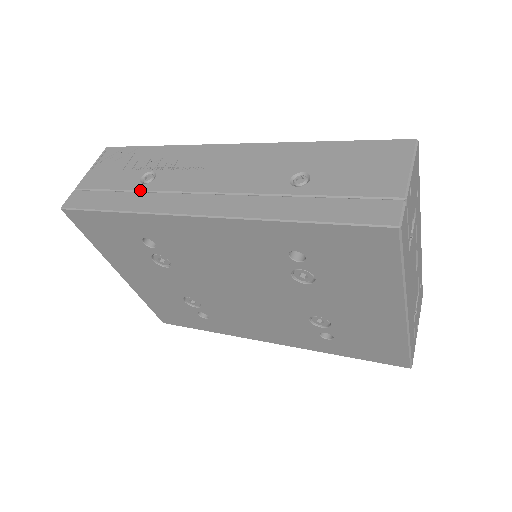
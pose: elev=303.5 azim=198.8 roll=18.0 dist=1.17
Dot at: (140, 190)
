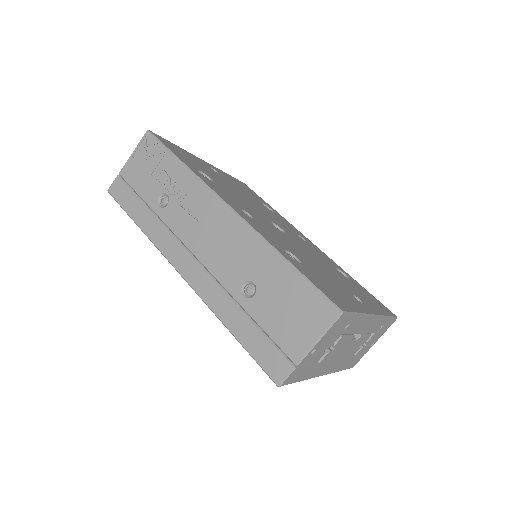
Dot at: (155, 212)
